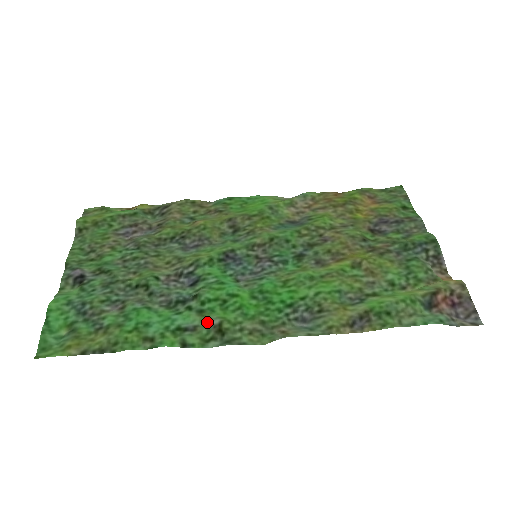
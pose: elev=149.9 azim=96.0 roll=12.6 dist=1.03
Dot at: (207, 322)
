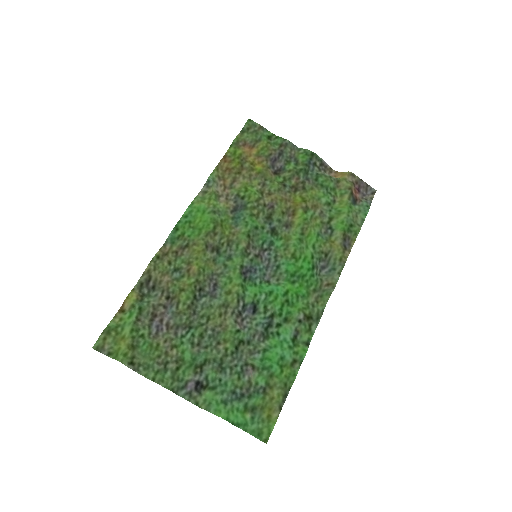
Dot at: (298, 321)
